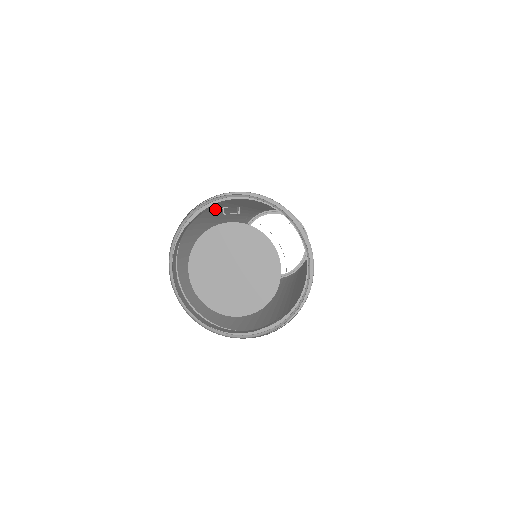
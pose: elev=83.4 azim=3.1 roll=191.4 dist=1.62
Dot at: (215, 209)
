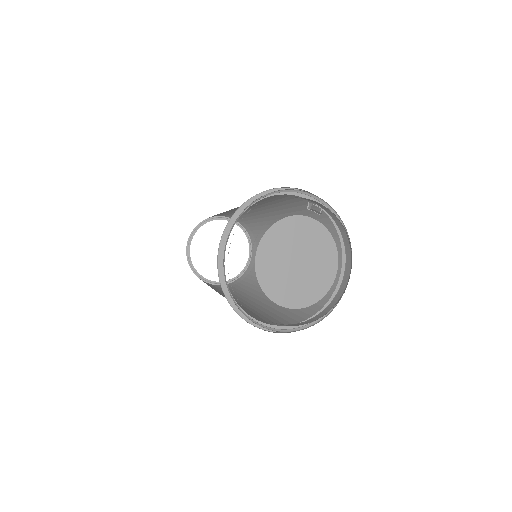
Dot at: (267, 198)
